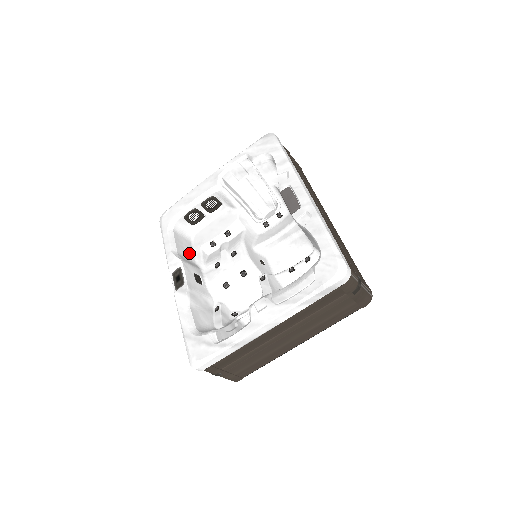
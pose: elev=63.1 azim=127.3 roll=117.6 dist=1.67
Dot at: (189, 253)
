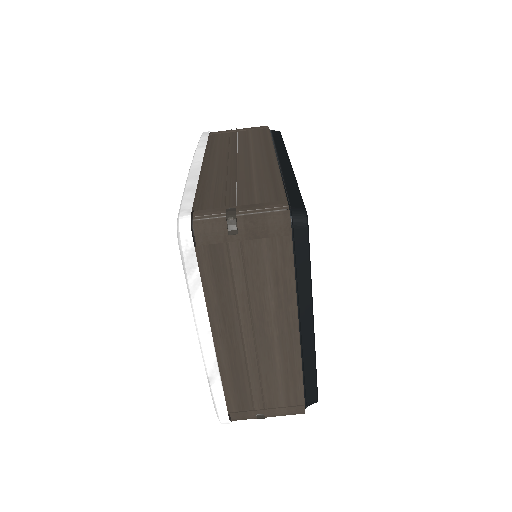
Dot at: occluded
